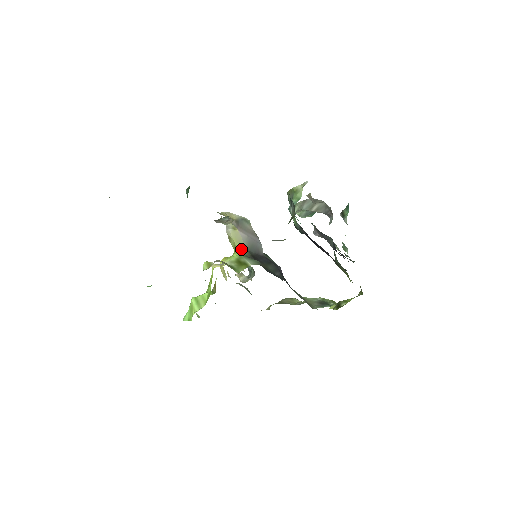
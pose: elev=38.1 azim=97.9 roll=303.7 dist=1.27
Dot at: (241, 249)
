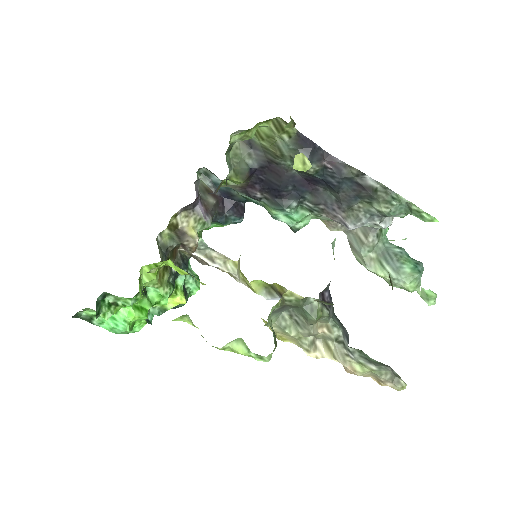
Dot at: occluded
